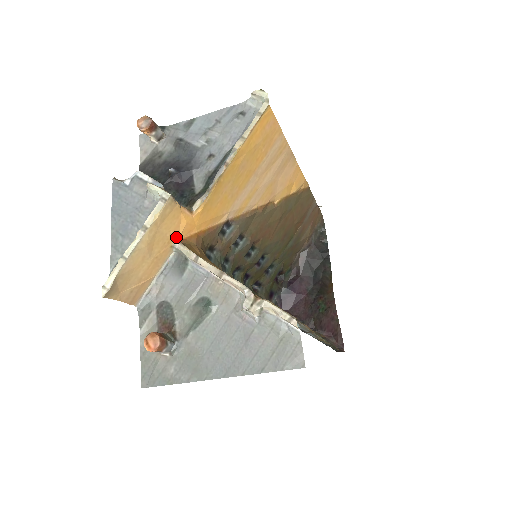
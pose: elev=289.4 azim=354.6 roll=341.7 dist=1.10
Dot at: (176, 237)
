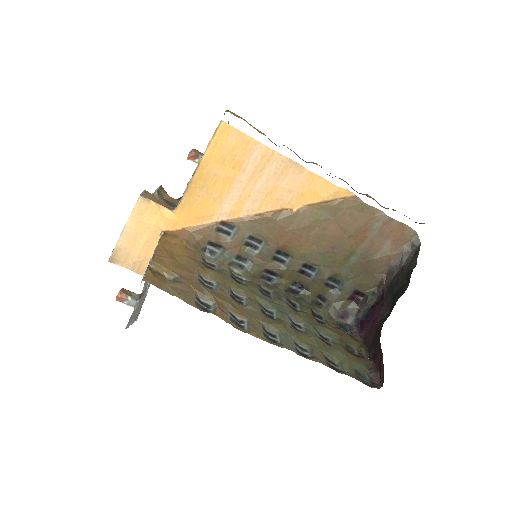
Dot at: (162, 228)
